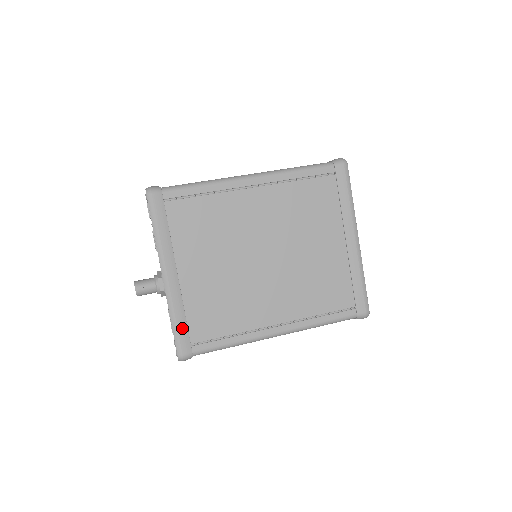
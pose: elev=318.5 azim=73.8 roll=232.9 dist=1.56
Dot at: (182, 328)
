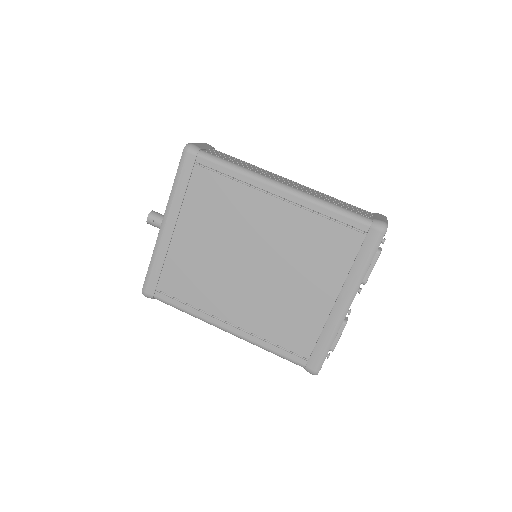
Dot at: (155, 273)
